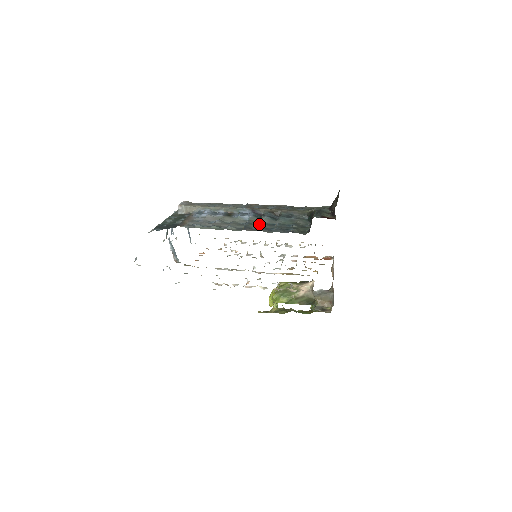
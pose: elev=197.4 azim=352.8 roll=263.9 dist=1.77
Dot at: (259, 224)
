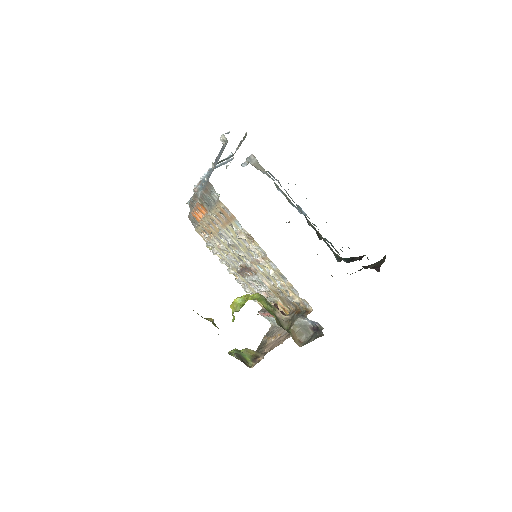
Dot at: occluded
